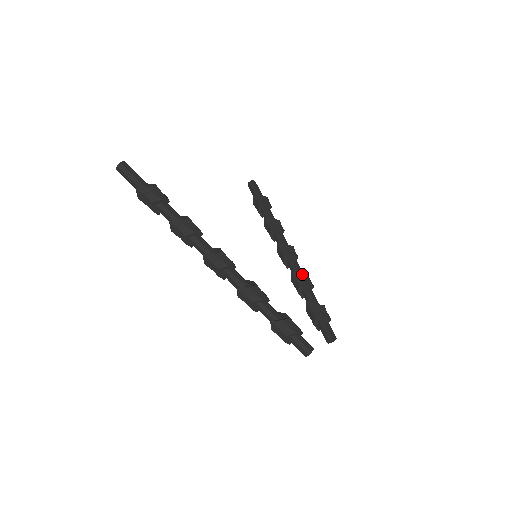
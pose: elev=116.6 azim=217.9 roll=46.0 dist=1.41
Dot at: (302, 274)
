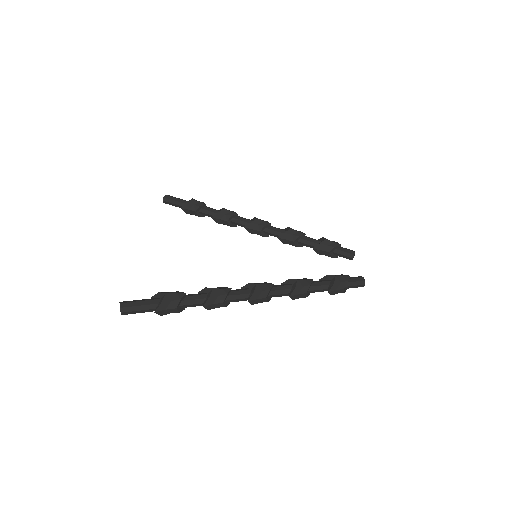
Dot at: (288, 232)
